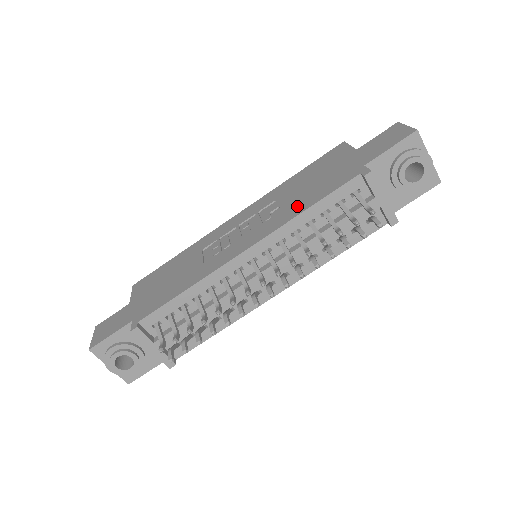
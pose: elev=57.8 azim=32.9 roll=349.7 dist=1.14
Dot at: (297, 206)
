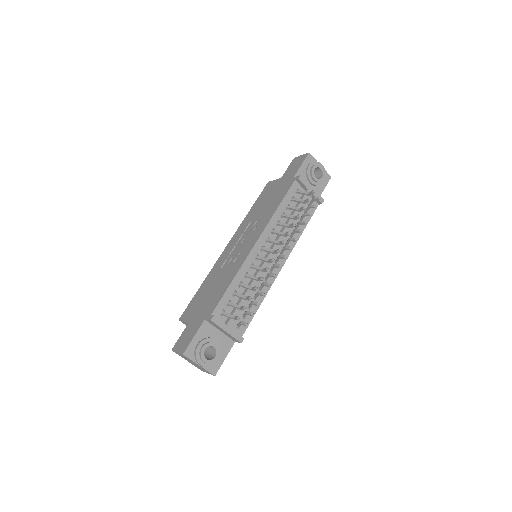
Dot at: (270, 211)
